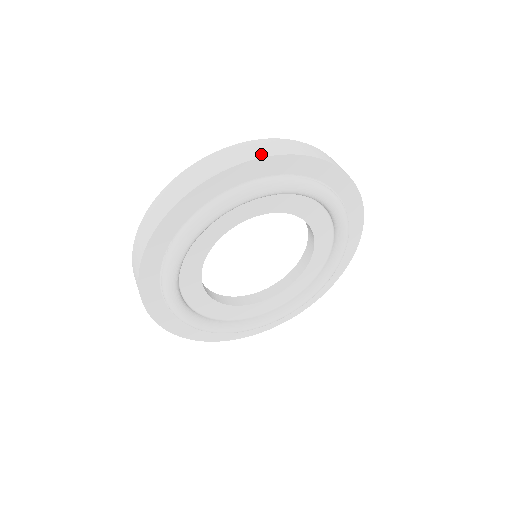
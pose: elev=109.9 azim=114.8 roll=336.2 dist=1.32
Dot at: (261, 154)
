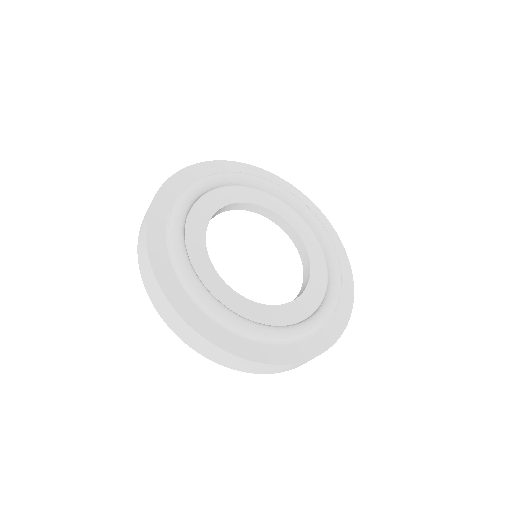
Dot at: occluded
